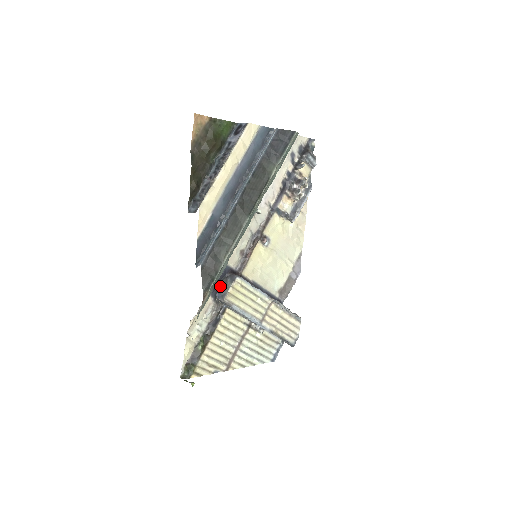
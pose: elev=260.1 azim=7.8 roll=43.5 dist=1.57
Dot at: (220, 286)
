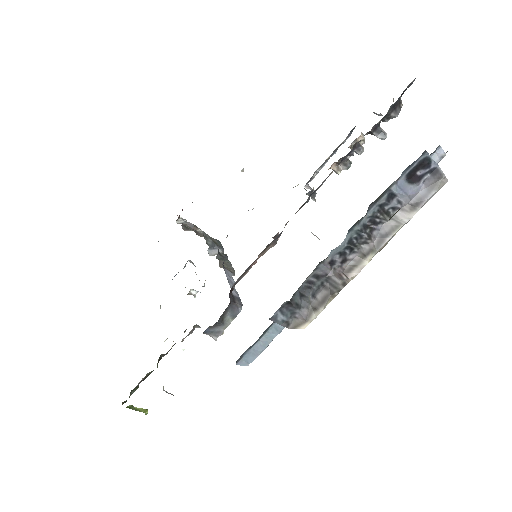
Dot at: (216, 324)
